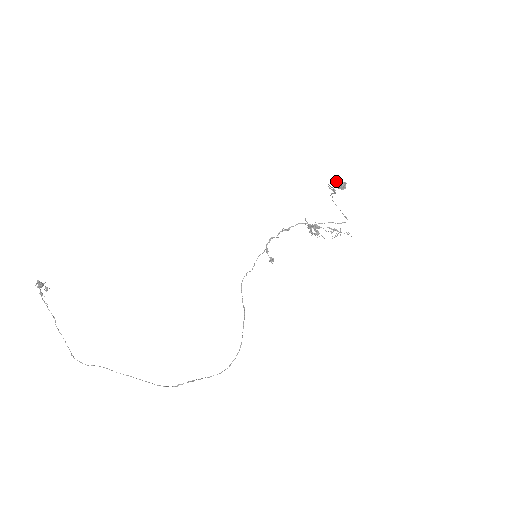
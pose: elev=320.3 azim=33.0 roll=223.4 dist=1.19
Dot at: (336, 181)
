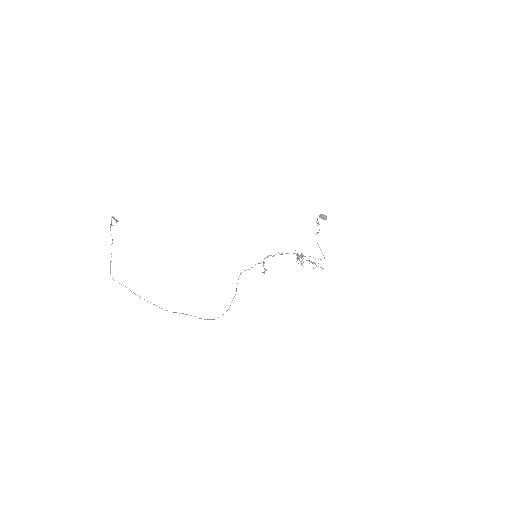
Dot at: (321, 214)
